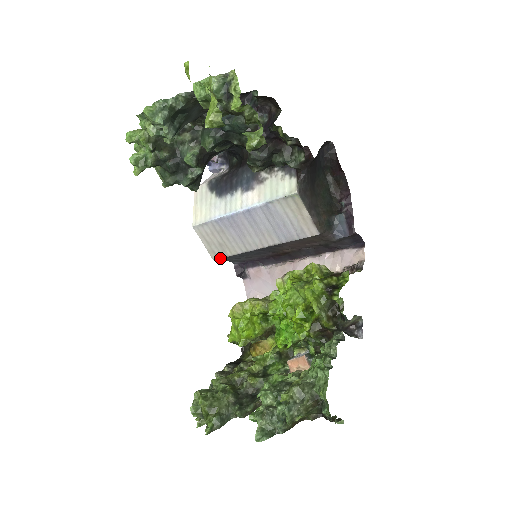
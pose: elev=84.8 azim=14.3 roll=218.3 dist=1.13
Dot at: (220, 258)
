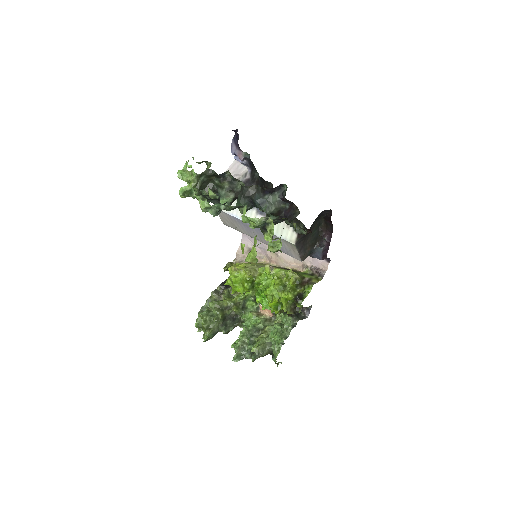
Dot at: occluded
